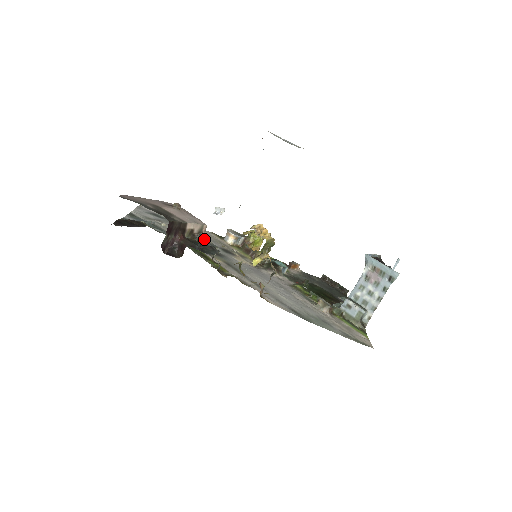
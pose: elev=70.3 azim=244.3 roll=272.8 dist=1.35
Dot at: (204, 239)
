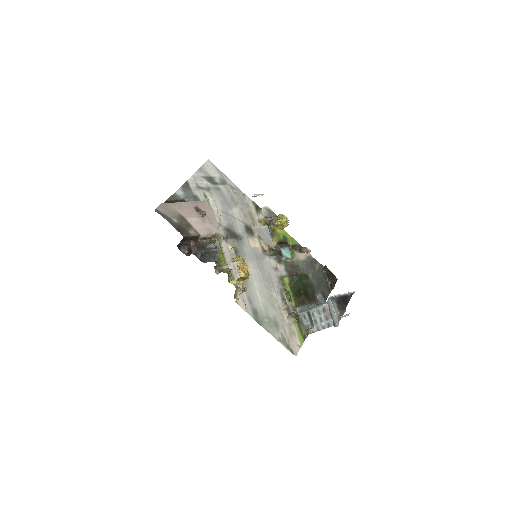
Dot at: (212, 244)
